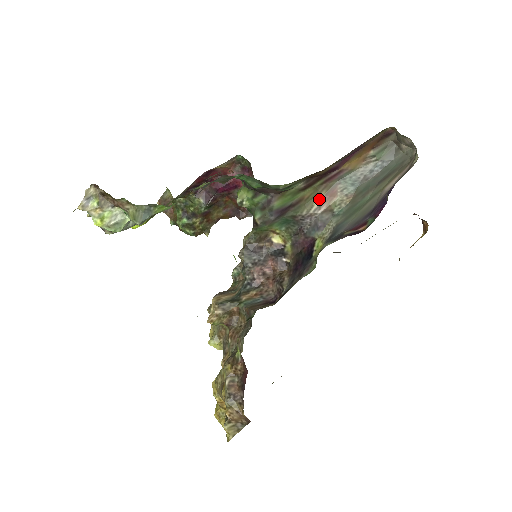
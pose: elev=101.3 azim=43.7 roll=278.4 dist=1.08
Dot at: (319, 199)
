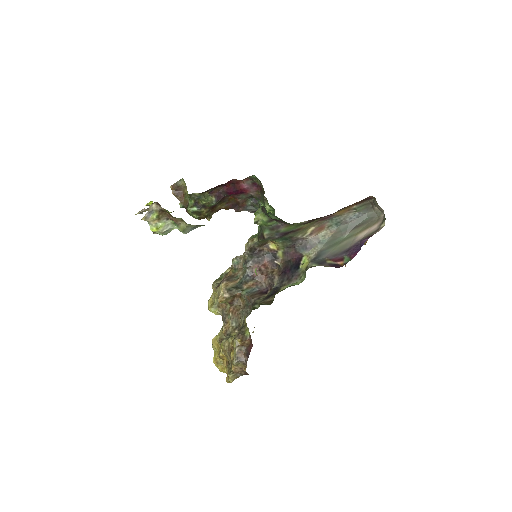
Dot at: (312, 229)
